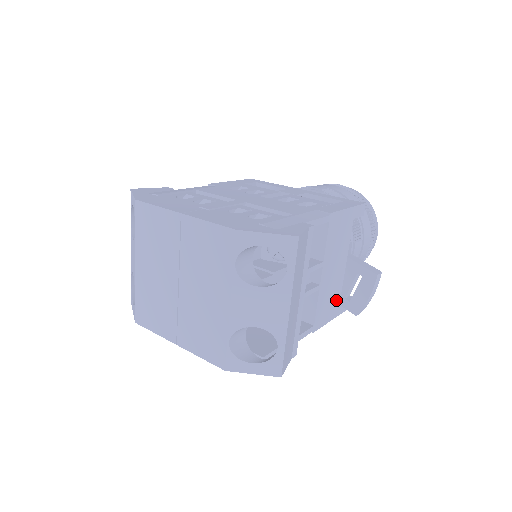
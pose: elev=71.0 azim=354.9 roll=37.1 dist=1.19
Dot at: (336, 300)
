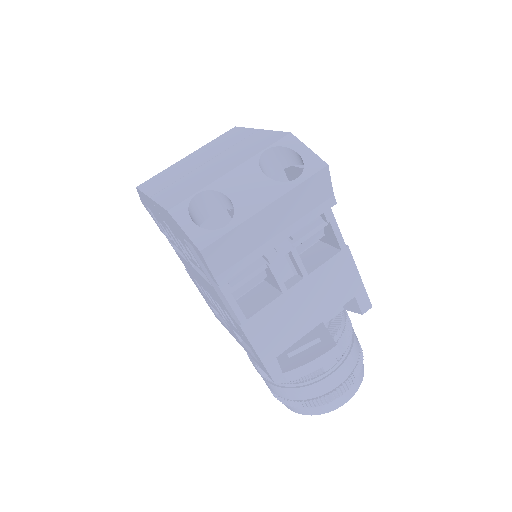
Dot at: (279, 344)
